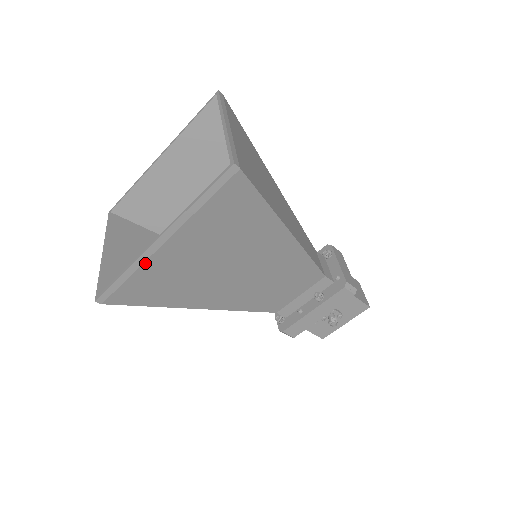
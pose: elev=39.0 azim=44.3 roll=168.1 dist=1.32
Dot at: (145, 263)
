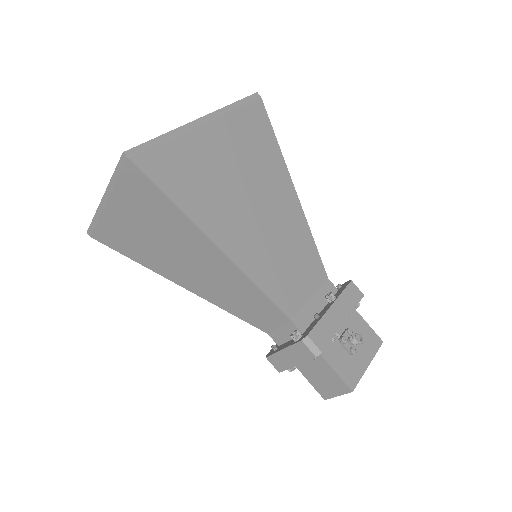
Dot at: (185, 134)
